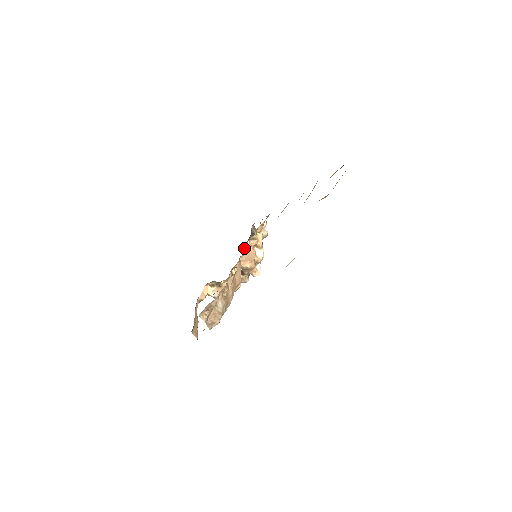
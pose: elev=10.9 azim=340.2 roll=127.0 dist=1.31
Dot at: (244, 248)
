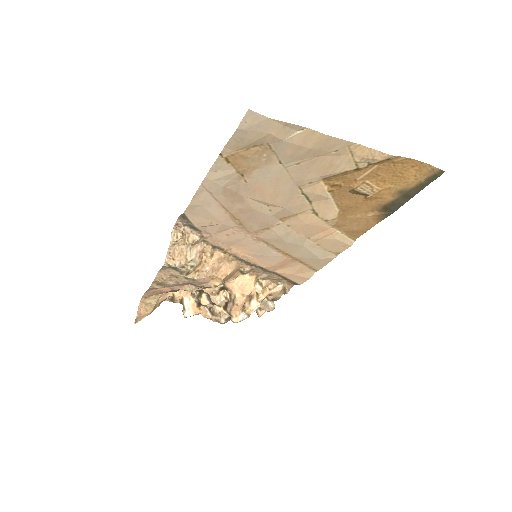
Dot at: occluded
